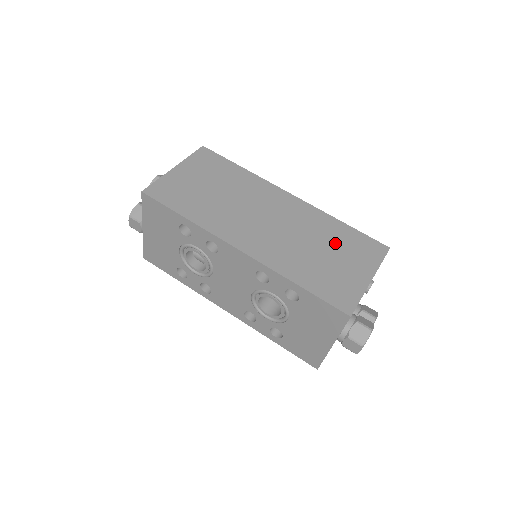
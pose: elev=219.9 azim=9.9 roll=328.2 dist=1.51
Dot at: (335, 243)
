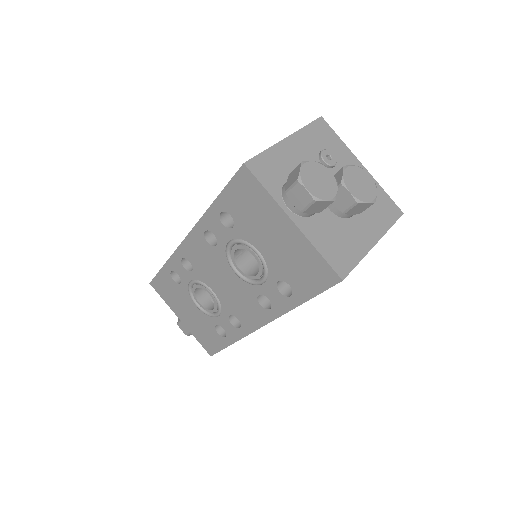
Dot at: occluded
